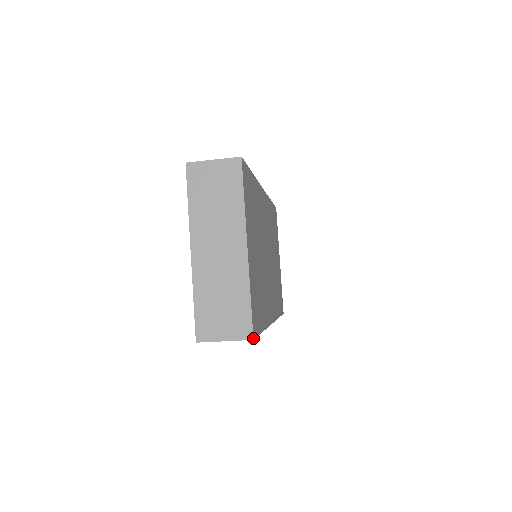
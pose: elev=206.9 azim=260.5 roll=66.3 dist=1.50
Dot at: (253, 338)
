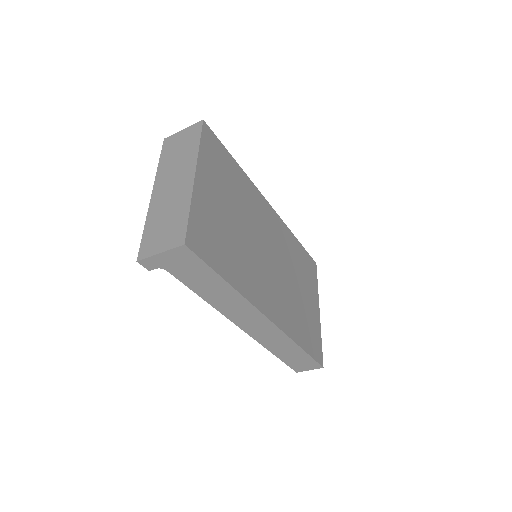
Dot at: (185, 243)
